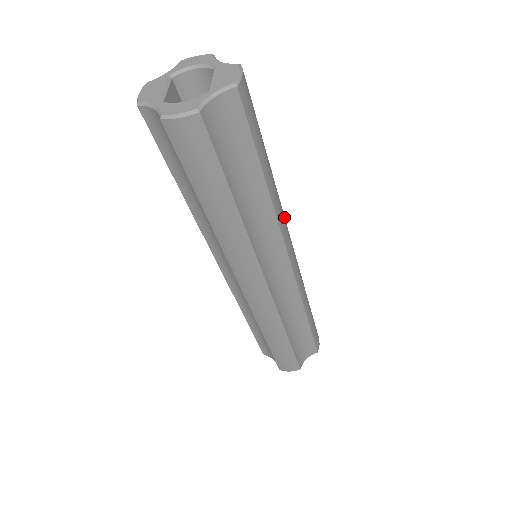
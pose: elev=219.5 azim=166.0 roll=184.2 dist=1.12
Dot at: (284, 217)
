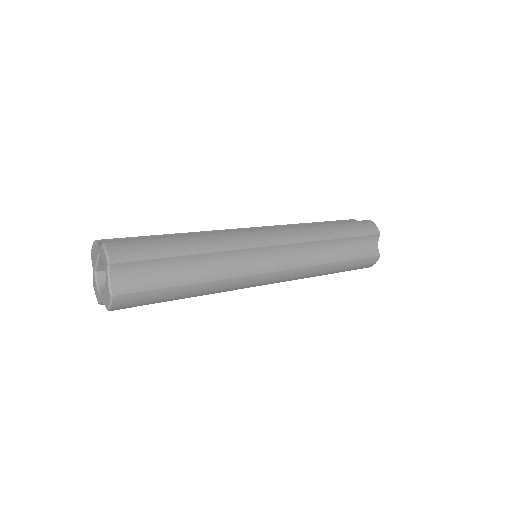
Dot at: (238, 283)
